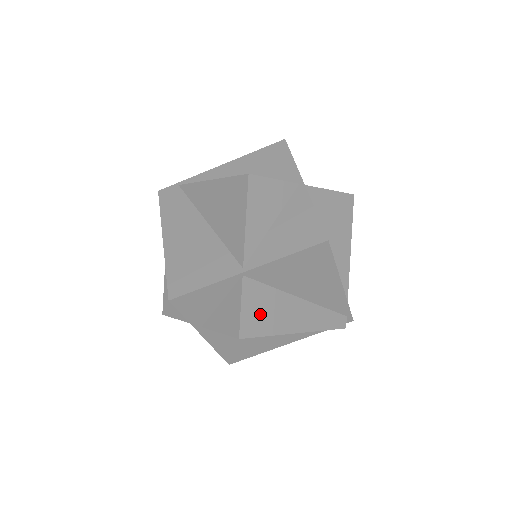
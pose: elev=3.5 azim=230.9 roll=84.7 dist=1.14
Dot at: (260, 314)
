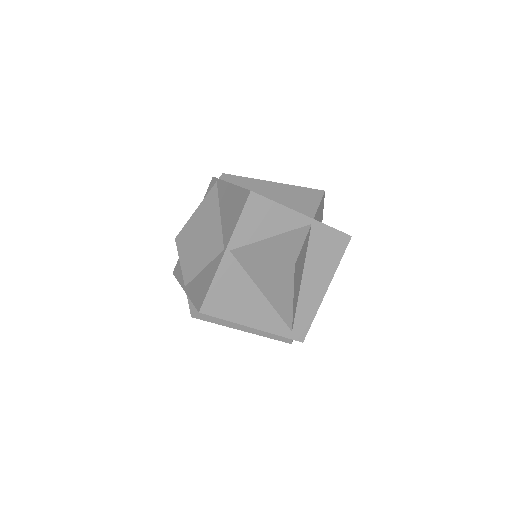
Dot at: occluded
